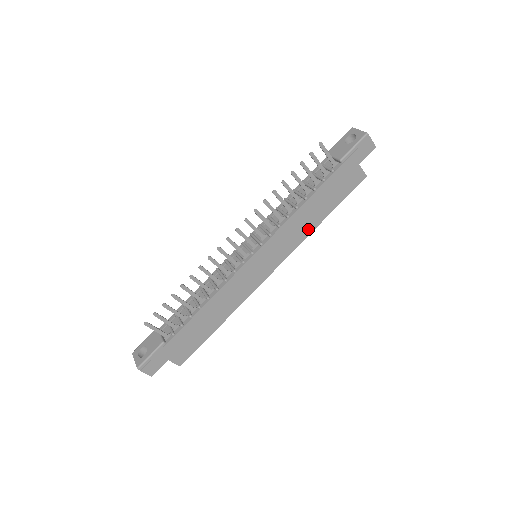
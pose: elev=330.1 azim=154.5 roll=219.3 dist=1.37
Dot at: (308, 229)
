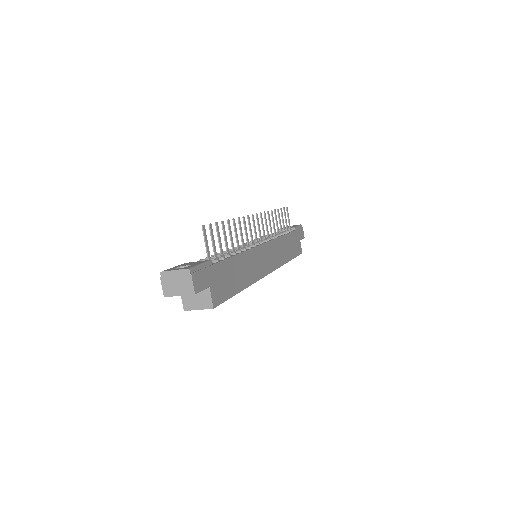
Dot at: (284, 259)
